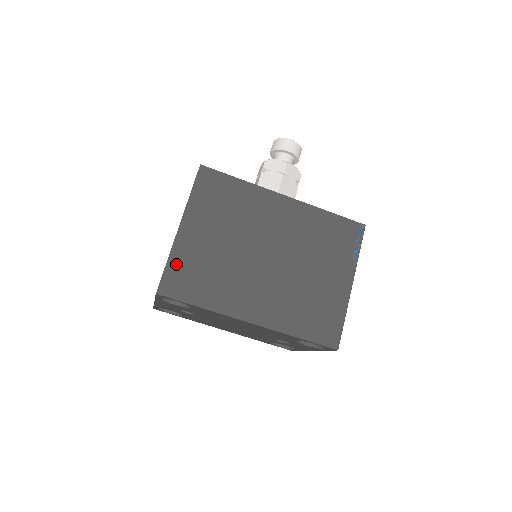
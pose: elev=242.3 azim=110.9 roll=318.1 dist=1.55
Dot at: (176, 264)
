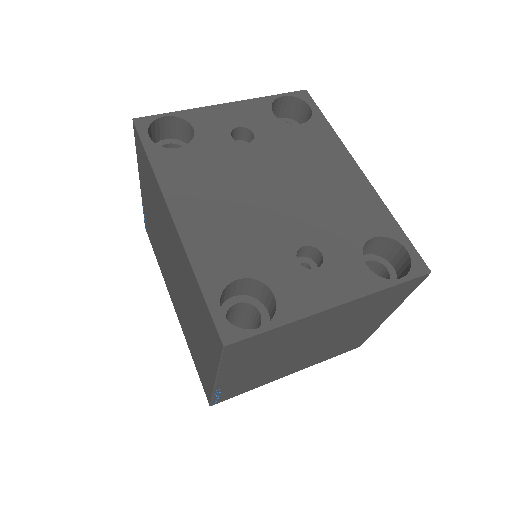
Dot at: occluded
